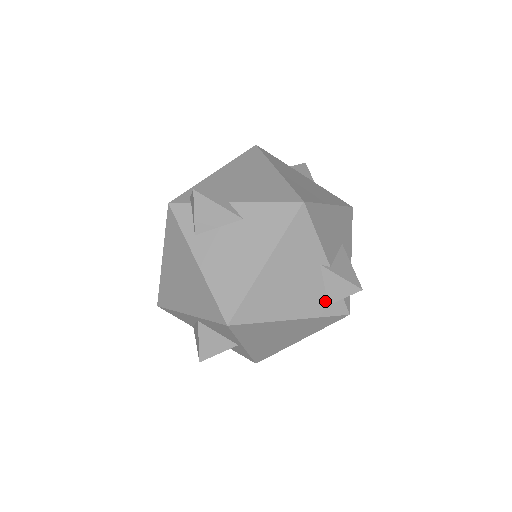
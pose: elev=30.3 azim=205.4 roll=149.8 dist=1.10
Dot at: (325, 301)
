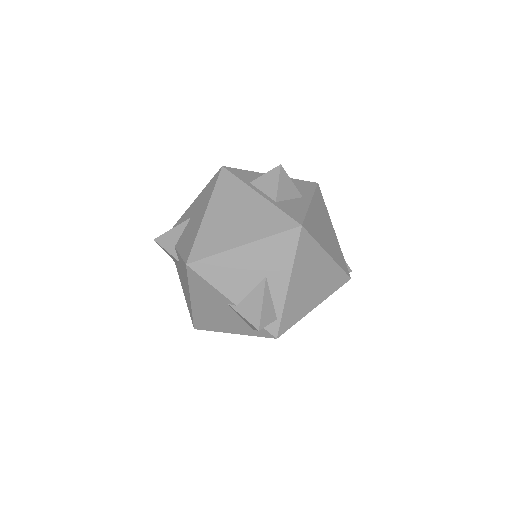
Dot at: (249, 327)
